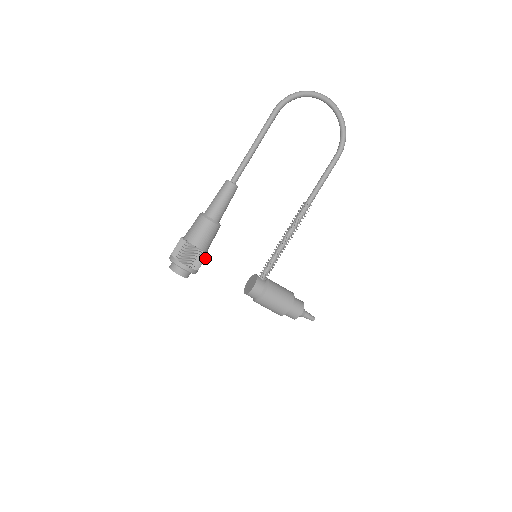
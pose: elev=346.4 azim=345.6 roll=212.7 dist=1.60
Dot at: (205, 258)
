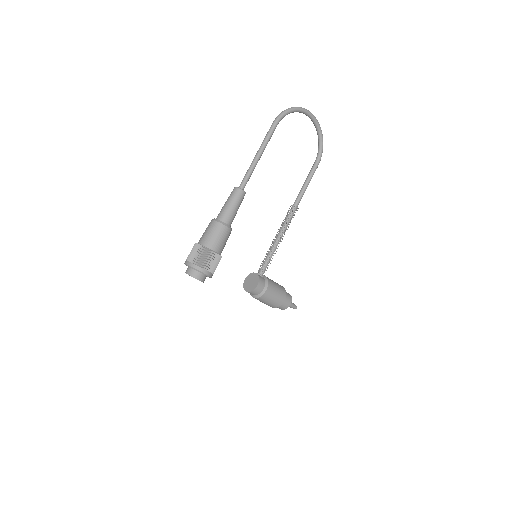
Dot at: occluded
